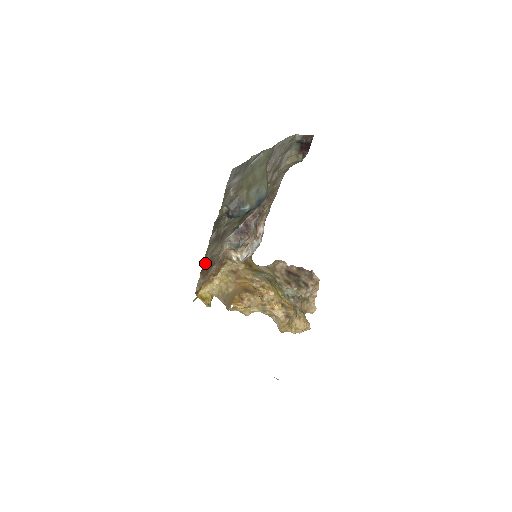
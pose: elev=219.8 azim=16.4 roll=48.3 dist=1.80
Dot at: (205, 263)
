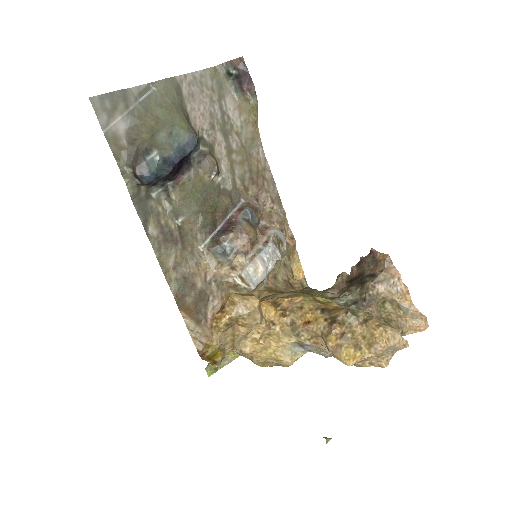
Dot at: (176, 288)
